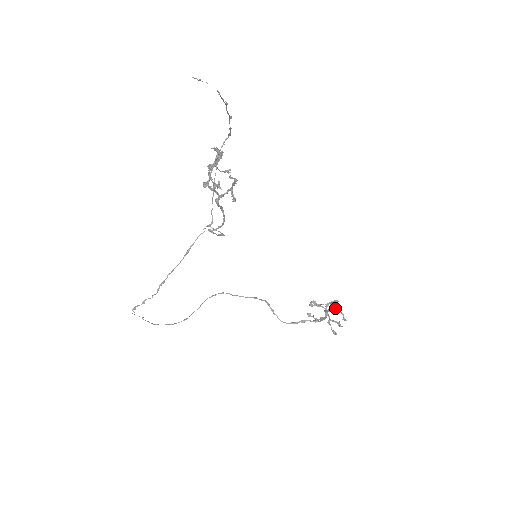
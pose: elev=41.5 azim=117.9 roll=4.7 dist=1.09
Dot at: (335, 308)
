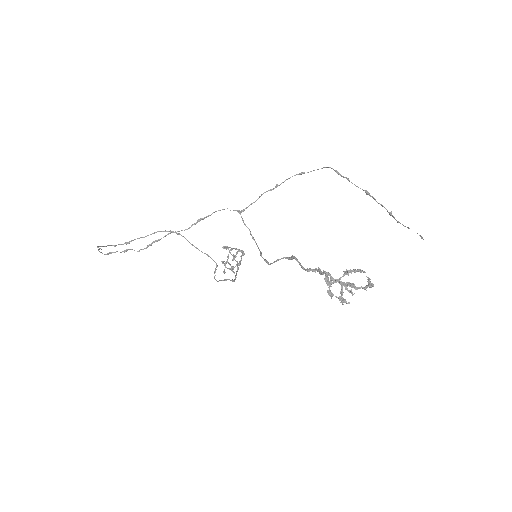
Dot at: (236, 253)
